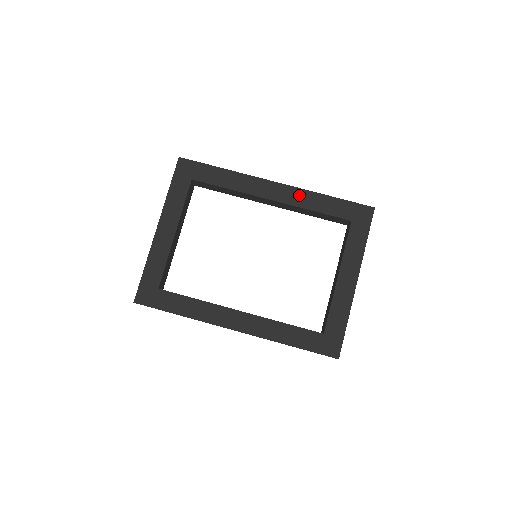
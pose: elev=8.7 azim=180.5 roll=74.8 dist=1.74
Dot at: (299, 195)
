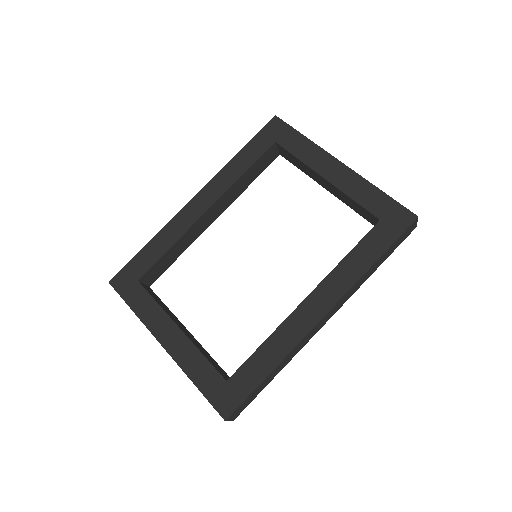
Dot at: (220, 181)
